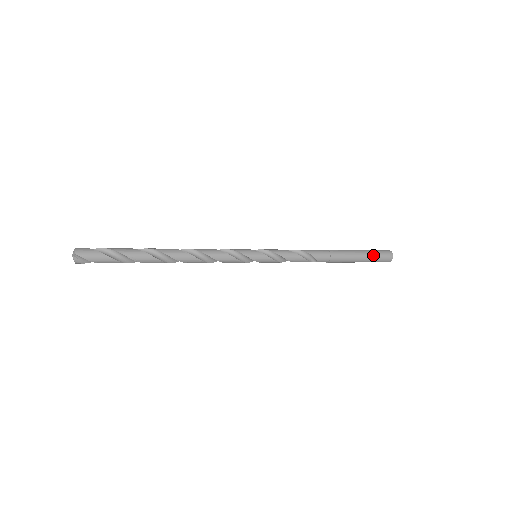
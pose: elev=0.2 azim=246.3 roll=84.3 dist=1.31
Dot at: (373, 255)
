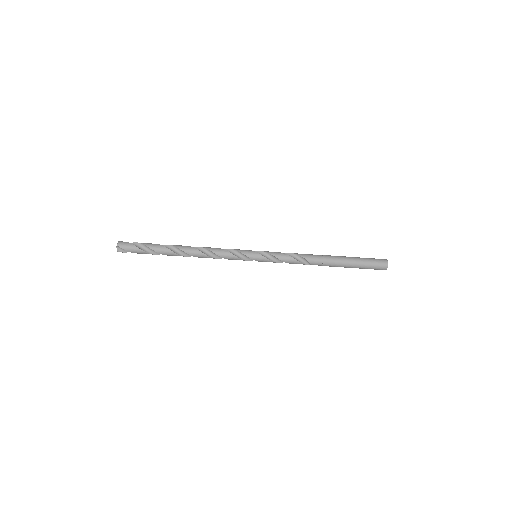
Dot at: (366, 263)
